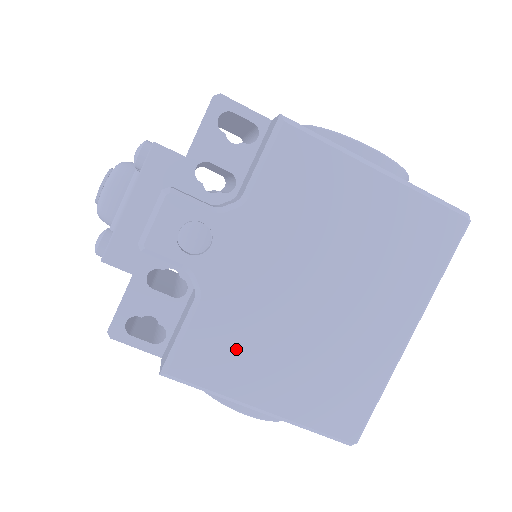
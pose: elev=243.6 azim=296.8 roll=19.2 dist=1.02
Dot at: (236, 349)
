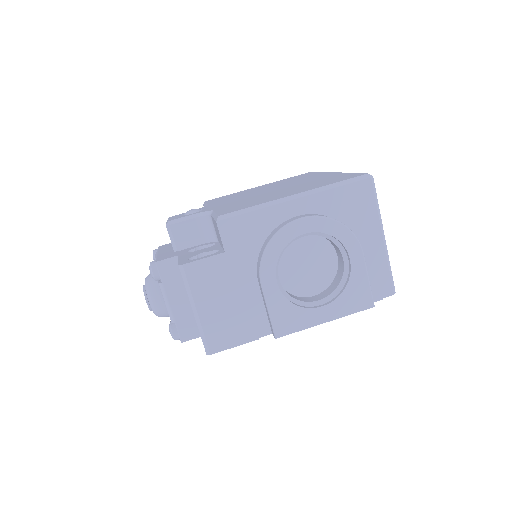
Dot at: occluded
